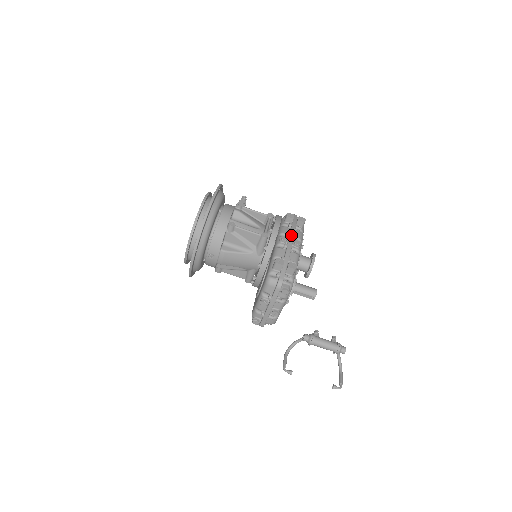
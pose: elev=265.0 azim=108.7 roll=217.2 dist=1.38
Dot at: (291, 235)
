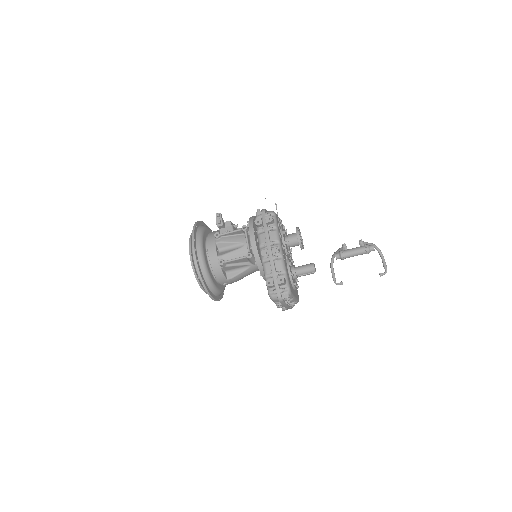
Dot at: (267, 245)
